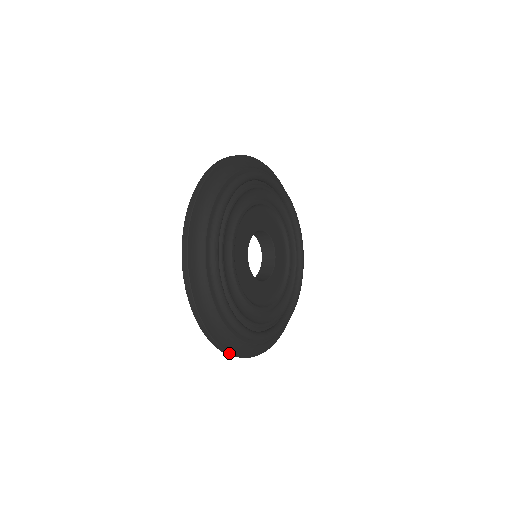
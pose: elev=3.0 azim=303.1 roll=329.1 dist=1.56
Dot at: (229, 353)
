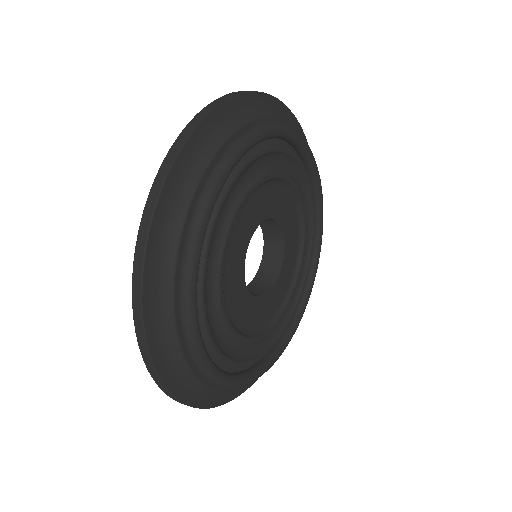
Dot at: (146, 343)
